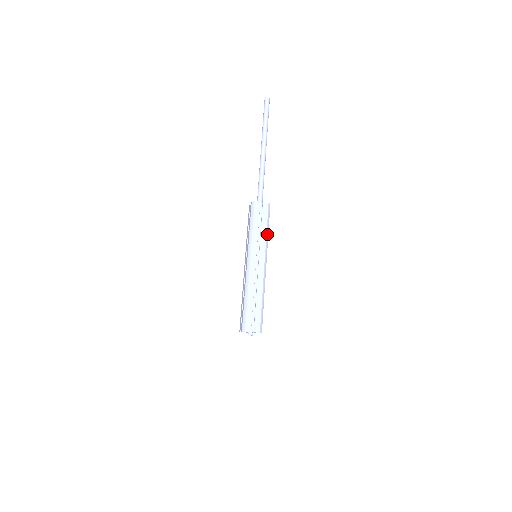
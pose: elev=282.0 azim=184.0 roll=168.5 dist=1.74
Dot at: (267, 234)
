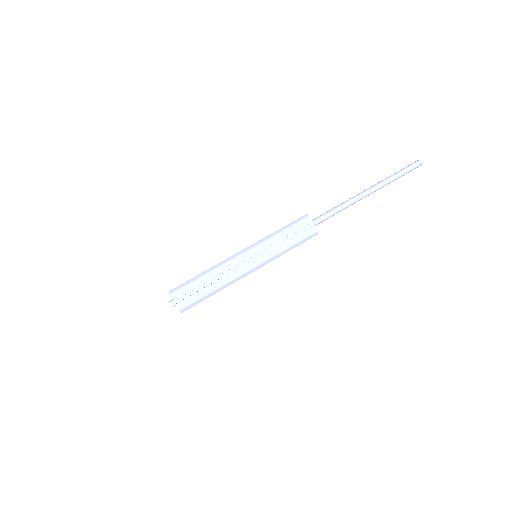
Dot at: (285, 251)
